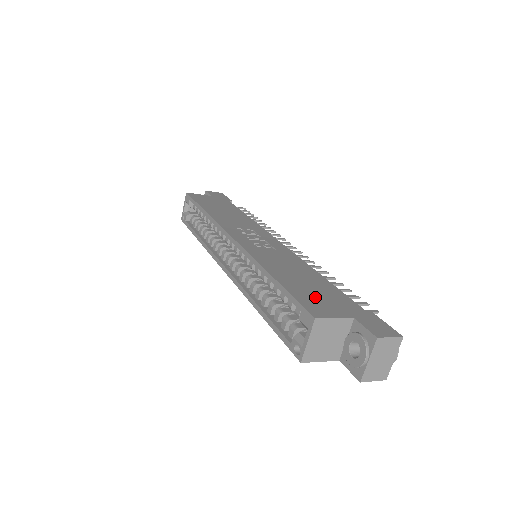
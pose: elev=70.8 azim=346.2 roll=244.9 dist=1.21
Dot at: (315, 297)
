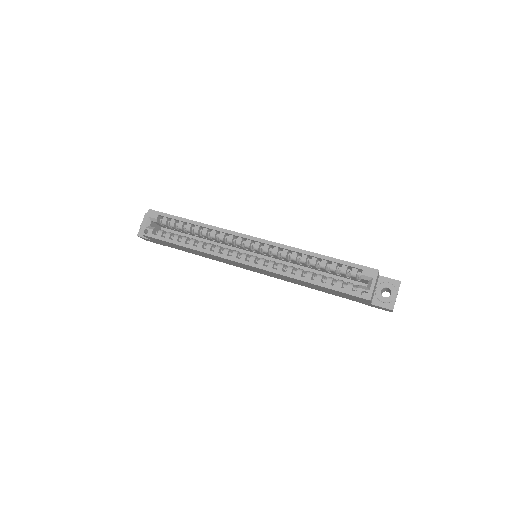
Dot at: occluded
